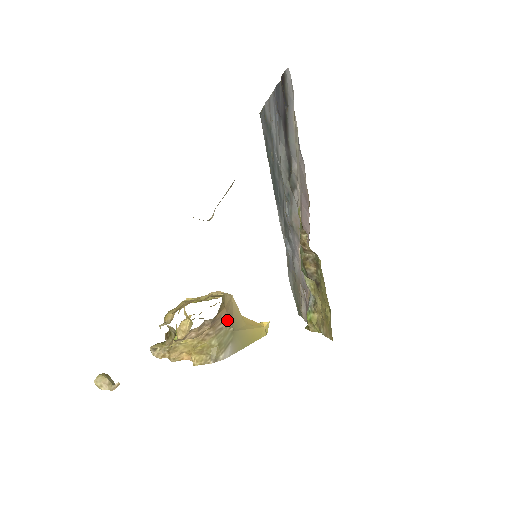
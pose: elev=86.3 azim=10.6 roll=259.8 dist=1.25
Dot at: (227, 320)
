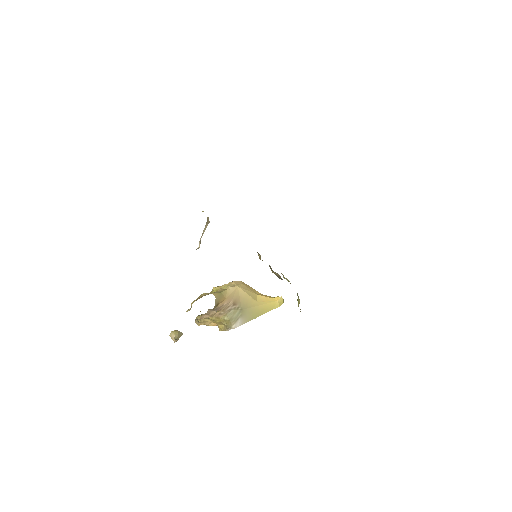
Dot at: (233, 304)
